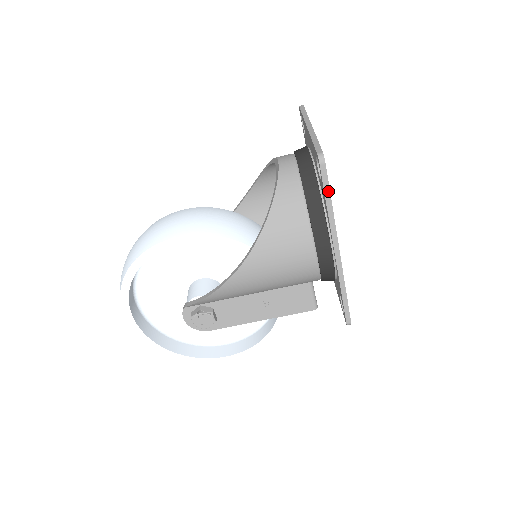
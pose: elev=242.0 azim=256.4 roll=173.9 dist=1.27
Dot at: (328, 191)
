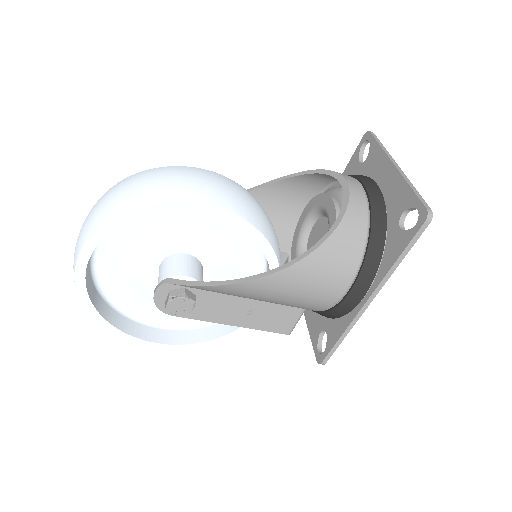
Dot at: (410, 247)
